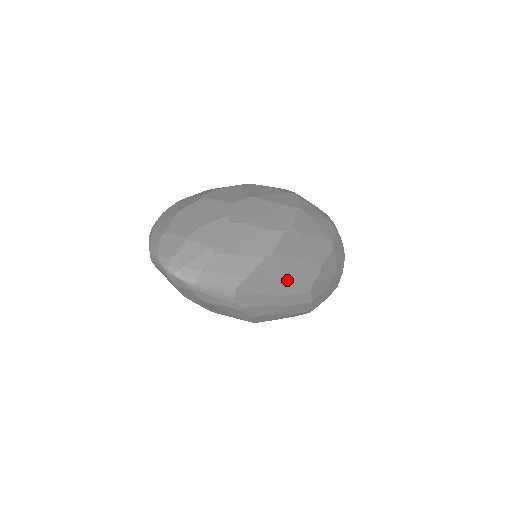
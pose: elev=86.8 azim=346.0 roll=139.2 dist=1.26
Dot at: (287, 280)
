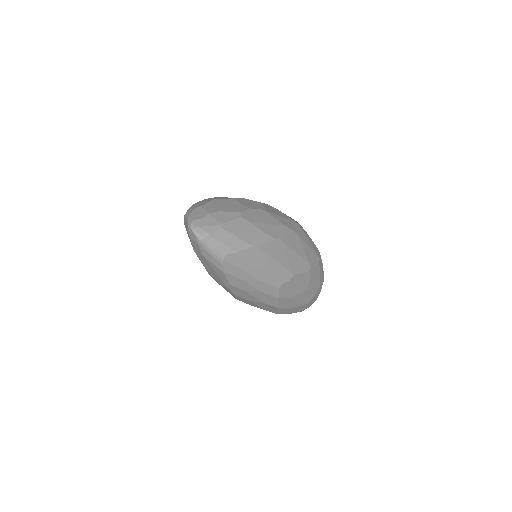
Dot at: (263, 270)
